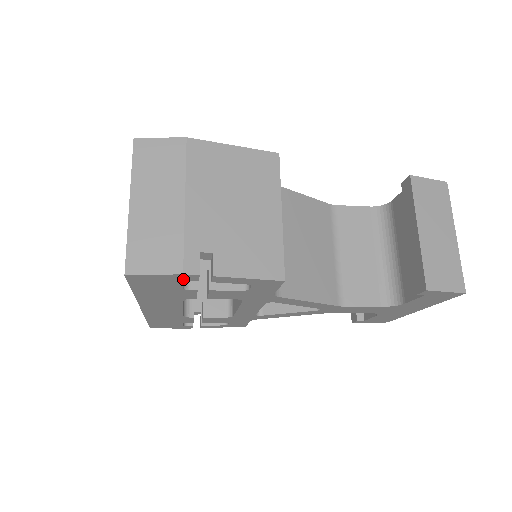
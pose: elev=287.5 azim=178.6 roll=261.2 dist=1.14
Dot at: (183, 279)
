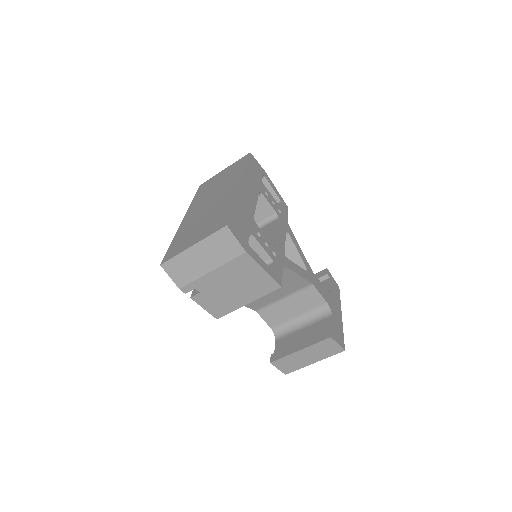
Dot at: occluded
